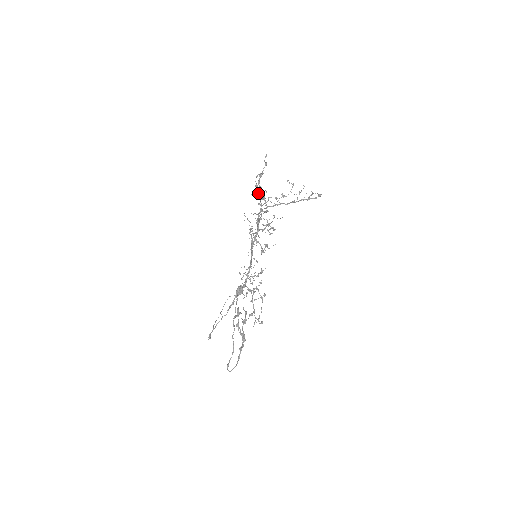
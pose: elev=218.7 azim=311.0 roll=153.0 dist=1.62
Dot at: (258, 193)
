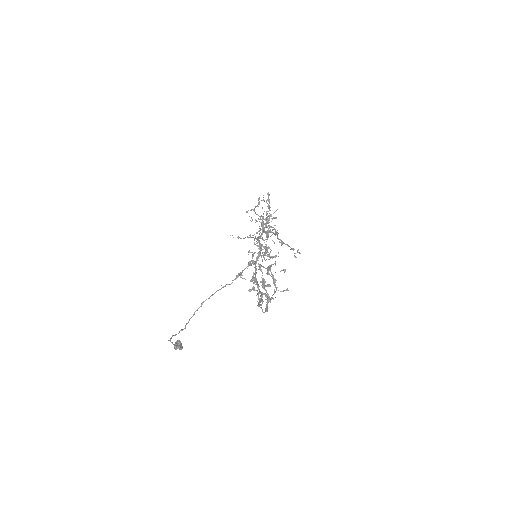
Dot at: (269, 199)
